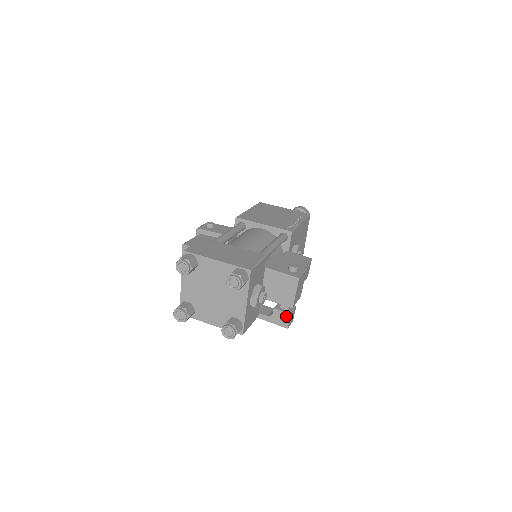
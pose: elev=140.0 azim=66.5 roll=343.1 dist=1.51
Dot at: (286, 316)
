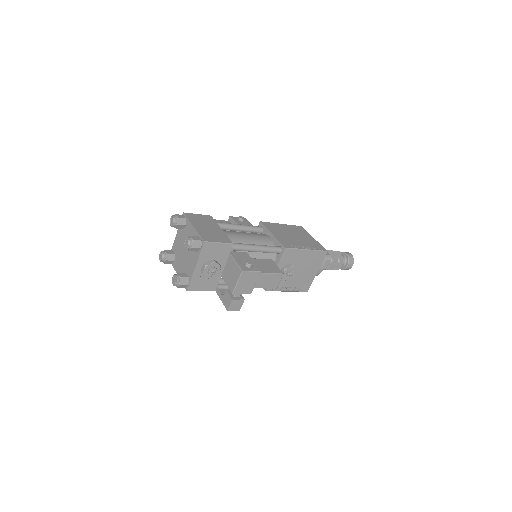
Dot at: (230, 300)
